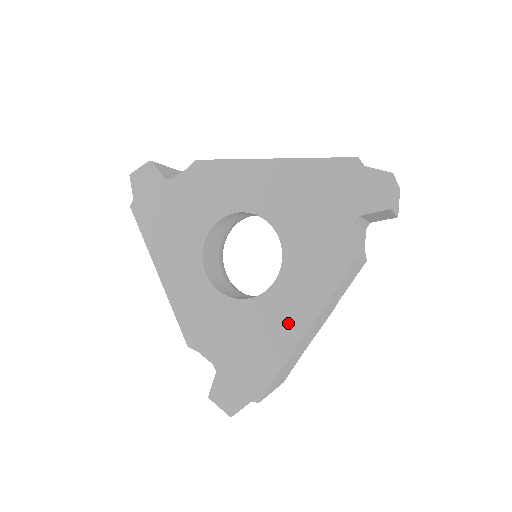
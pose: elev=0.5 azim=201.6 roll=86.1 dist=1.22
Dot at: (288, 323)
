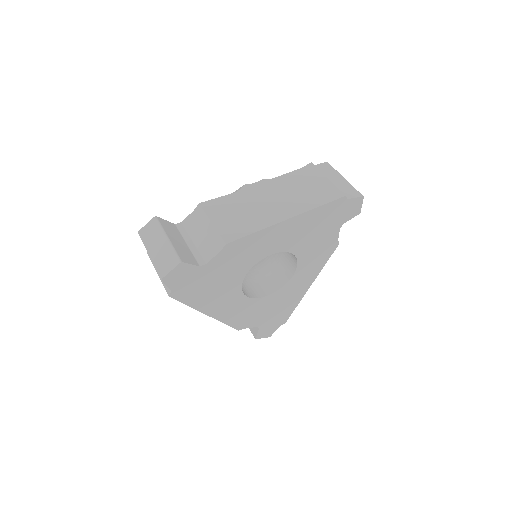
Dot at: (301, 287)
